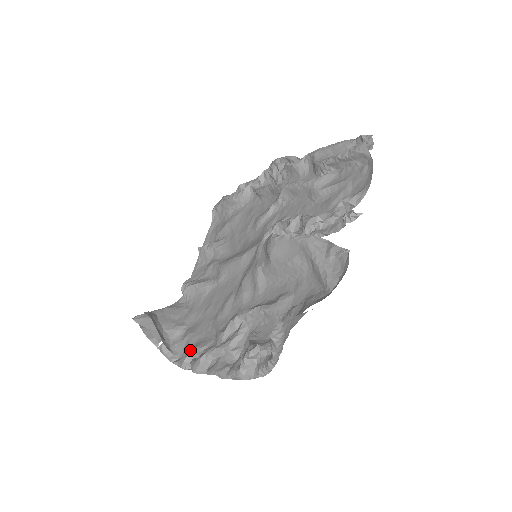
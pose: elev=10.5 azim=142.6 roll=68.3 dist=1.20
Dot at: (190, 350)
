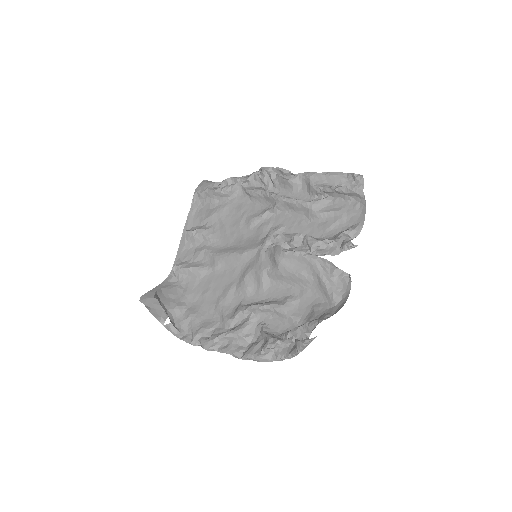
Dot at: (198, 330)
